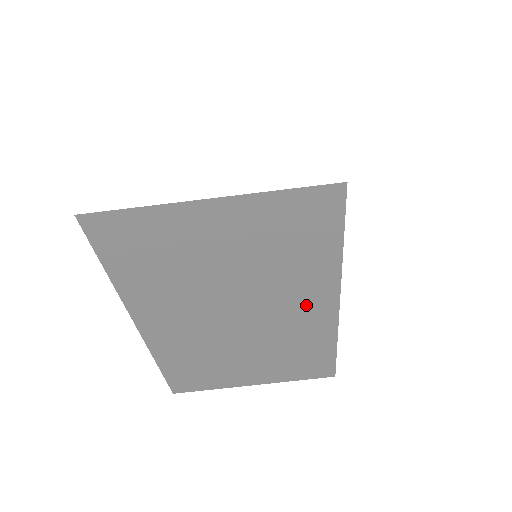
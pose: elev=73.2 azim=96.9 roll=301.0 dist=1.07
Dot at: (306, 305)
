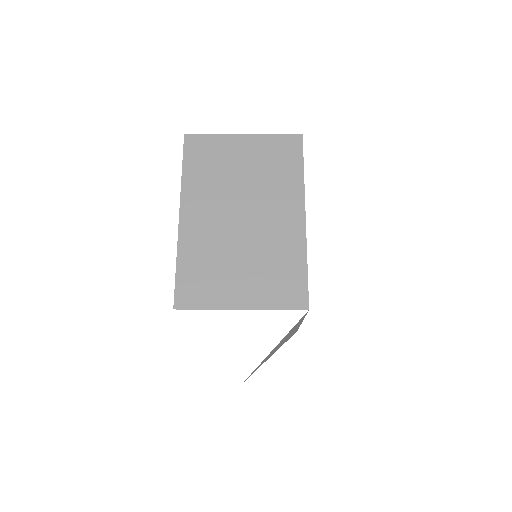
Dot at: (285, 213)
